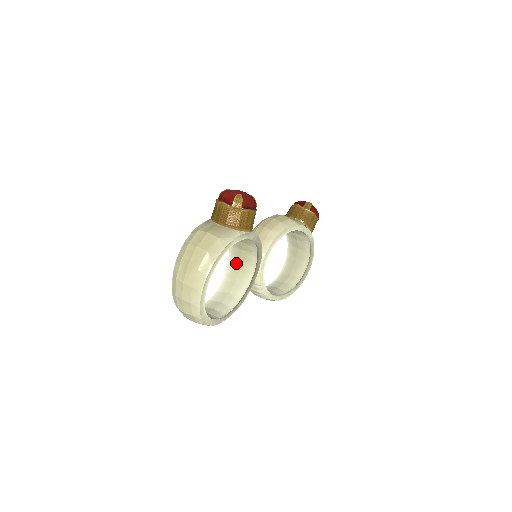
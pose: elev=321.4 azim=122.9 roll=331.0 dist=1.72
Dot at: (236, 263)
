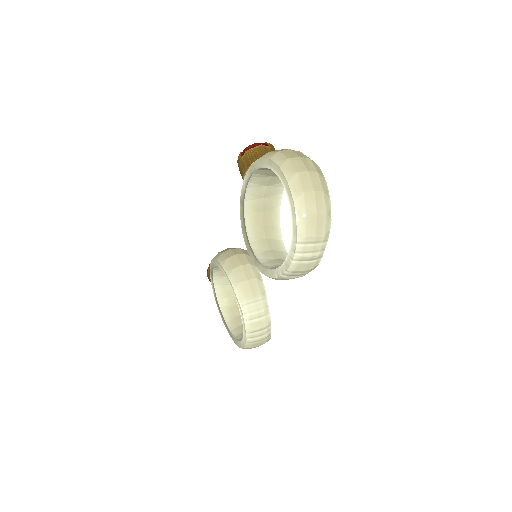
Dot at: (261, 244)
